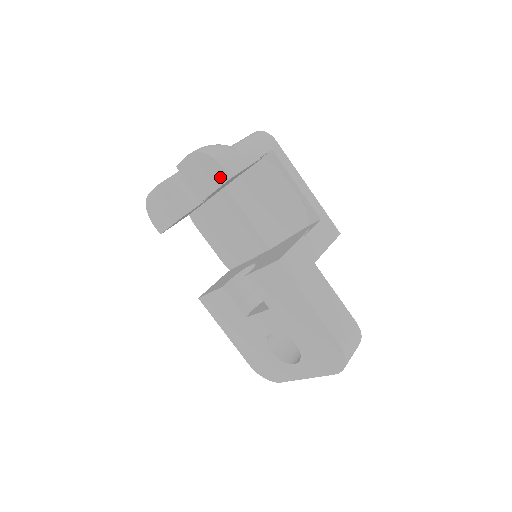
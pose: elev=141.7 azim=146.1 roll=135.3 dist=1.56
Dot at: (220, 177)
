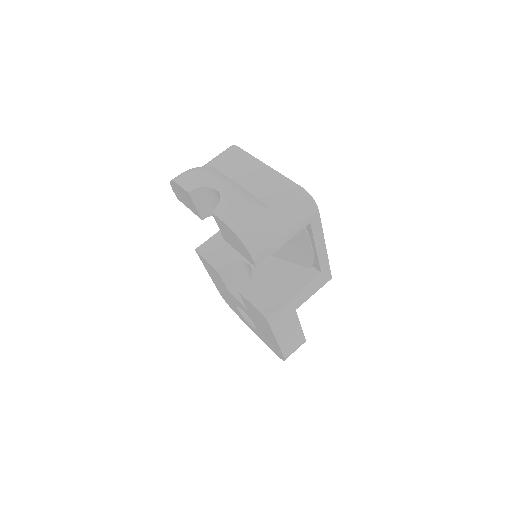
Dot at: (248, 258)
